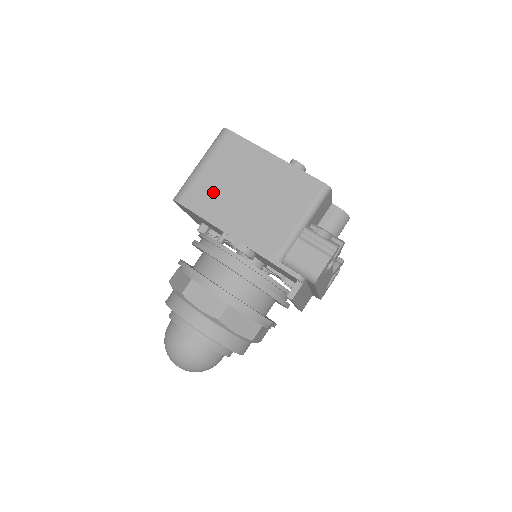
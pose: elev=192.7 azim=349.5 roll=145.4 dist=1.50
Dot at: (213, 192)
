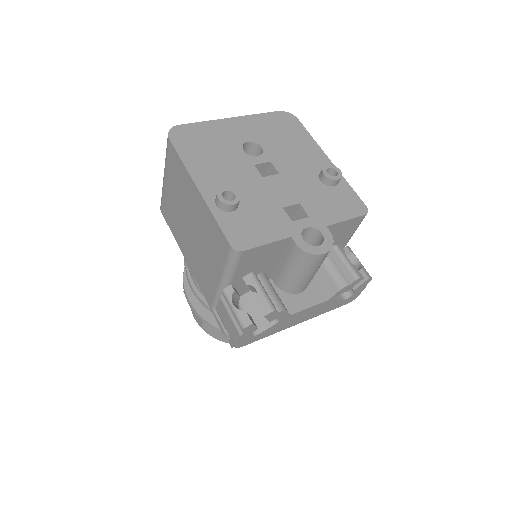
Dot at: (173, 211)
